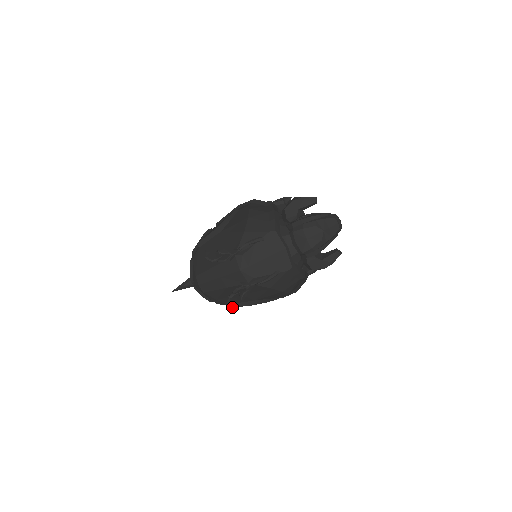
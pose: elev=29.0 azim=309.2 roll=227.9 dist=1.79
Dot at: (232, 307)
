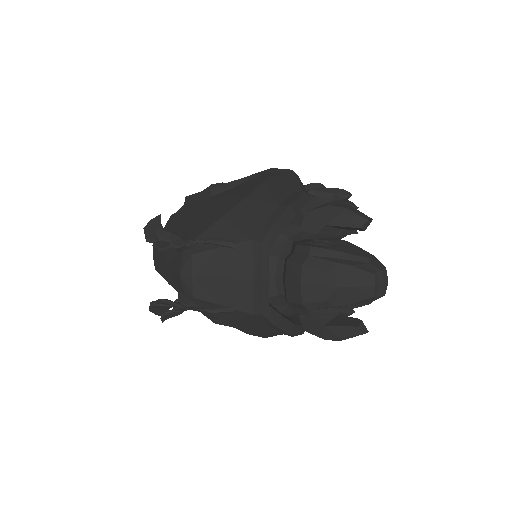
Dot at: occluded
